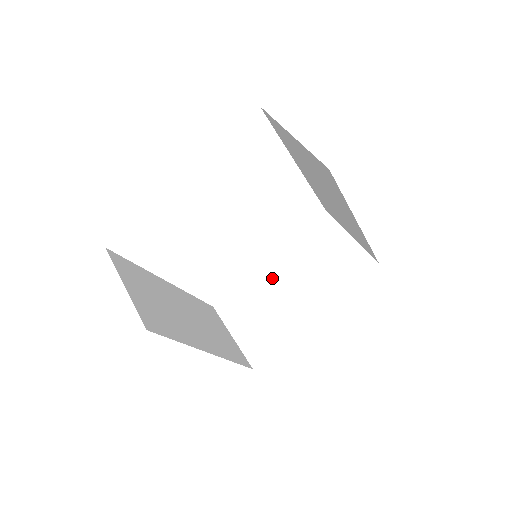
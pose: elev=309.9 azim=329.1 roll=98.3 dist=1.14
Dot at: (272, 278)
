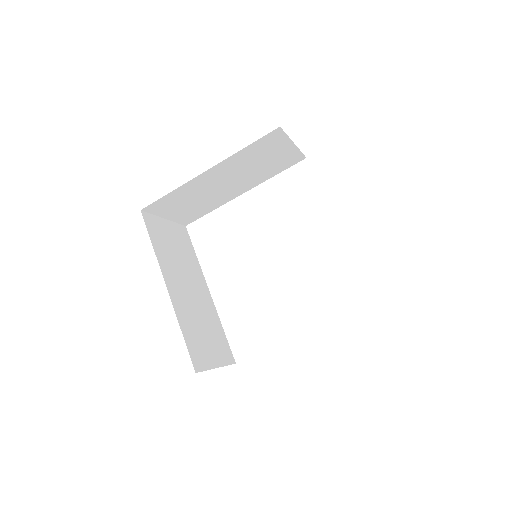
Dot at: occluded
